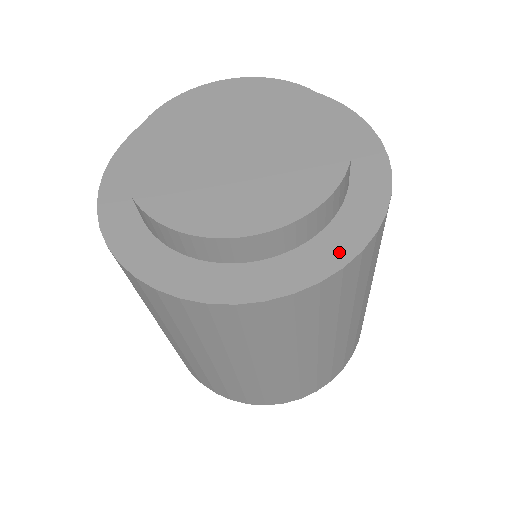
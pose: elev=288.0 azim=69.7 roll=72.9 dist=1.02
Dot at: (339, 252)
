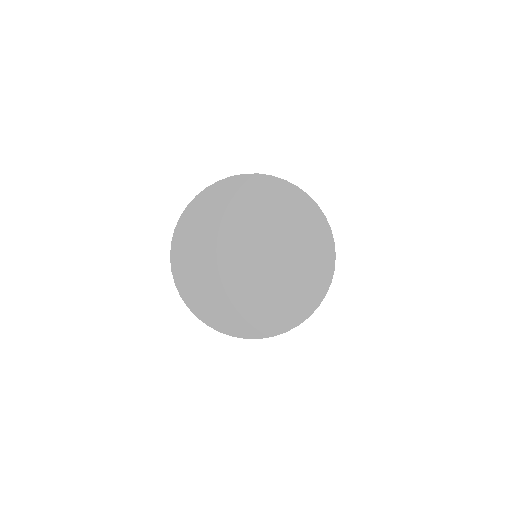
Dot at: (287, 323)
